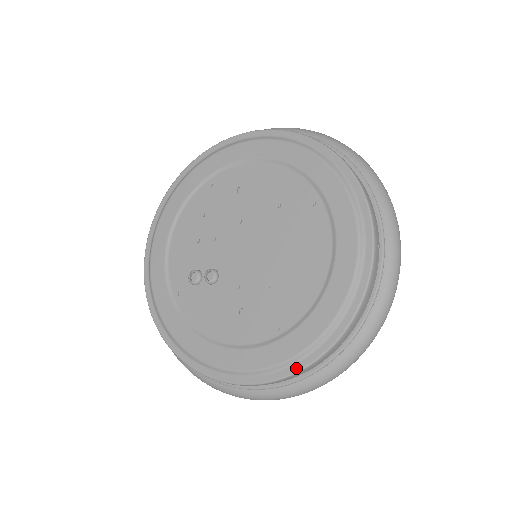
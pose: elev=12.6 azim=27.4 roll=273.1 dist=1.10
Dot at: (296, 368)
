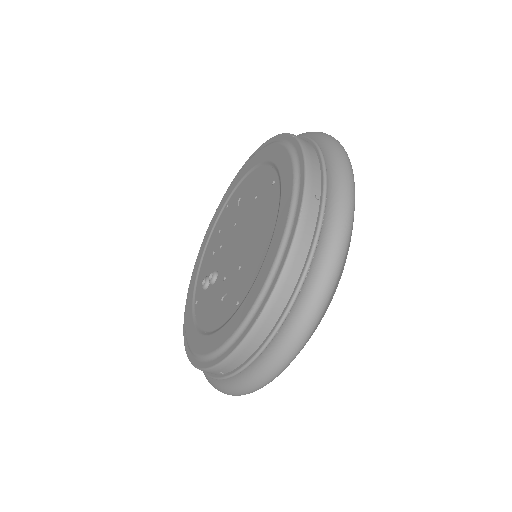
Dot at: (243, 336)
